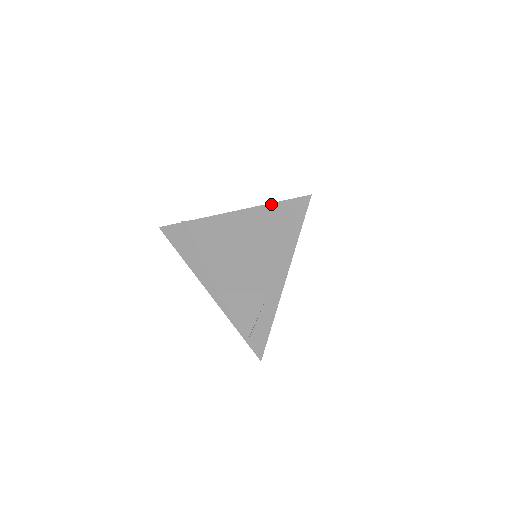
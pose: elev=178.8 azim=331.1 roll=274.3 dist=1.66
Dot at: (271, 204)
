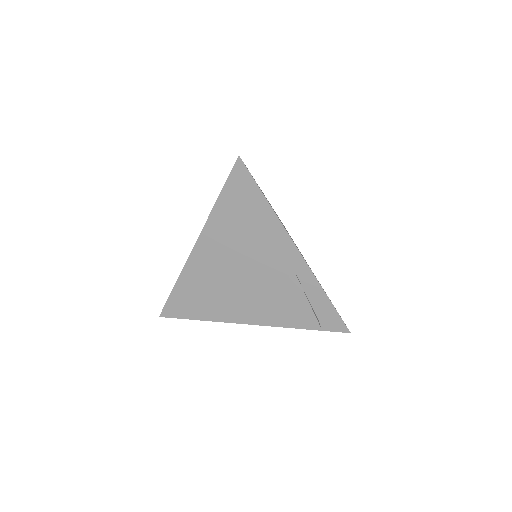
Dot at: (218, 200)
